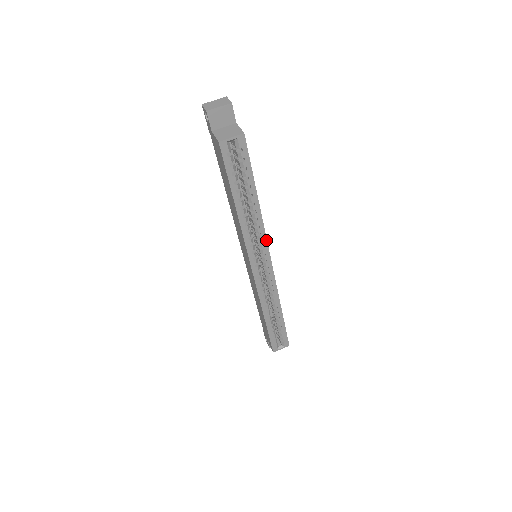
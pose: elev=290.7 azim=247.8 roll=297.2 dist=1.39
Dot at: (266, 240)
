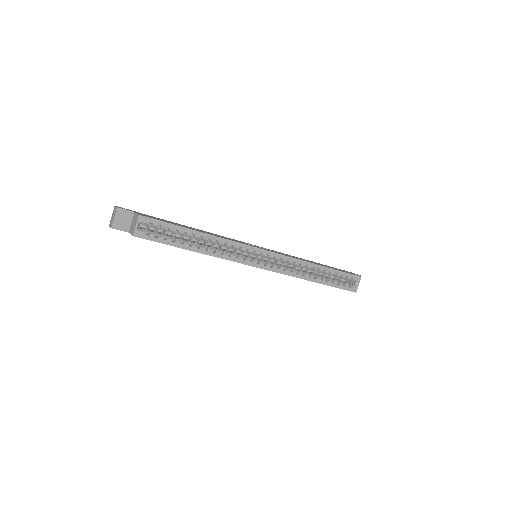
Dot at: (241, 244)
